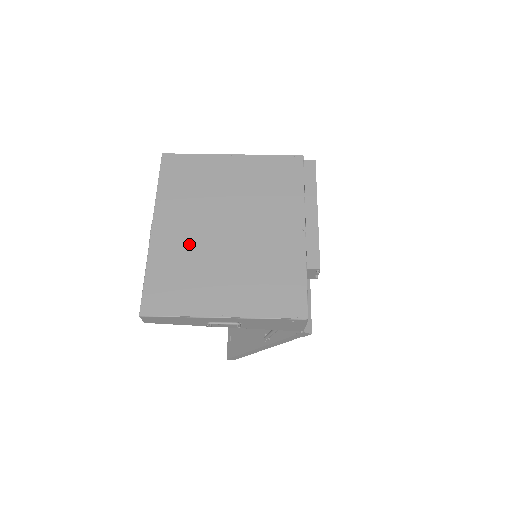
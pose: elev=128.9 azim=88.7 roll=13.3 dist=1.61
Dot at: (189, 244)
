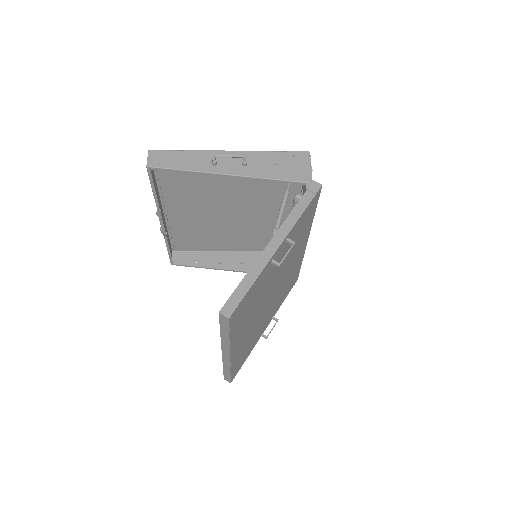
Dot at: (196, 198)
